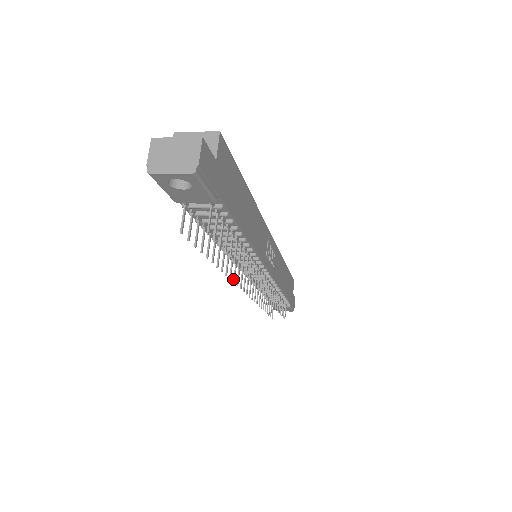
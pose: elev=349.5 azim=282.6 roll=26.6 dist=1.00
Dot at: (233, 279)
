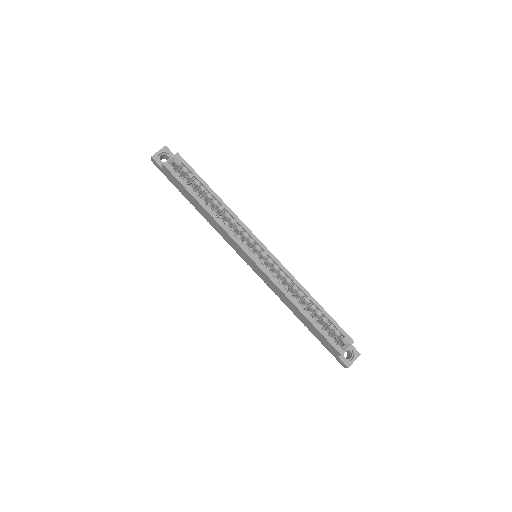
Dot at: occluded
